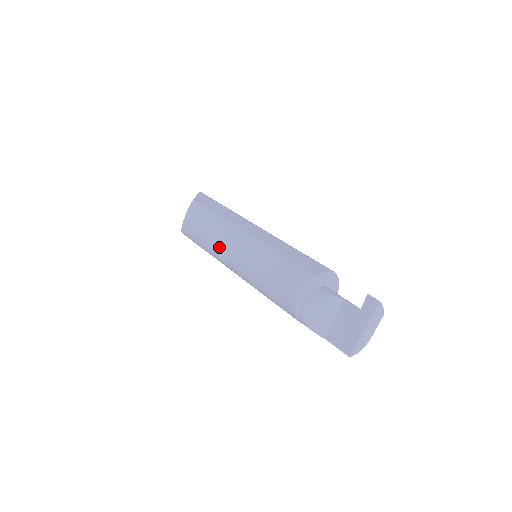
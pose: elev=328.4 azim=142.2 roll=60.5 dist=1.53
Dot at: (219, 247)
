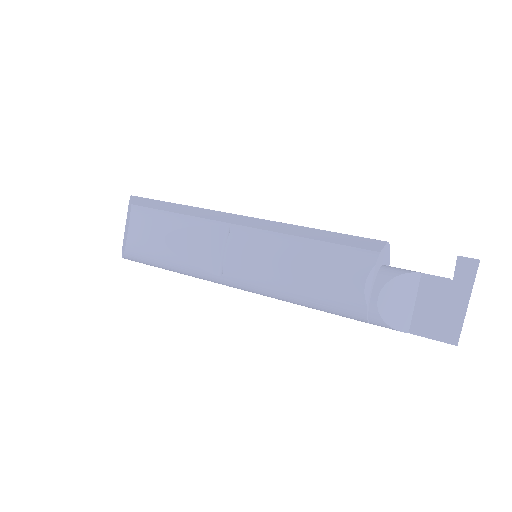
Dot at: (202, 258)
